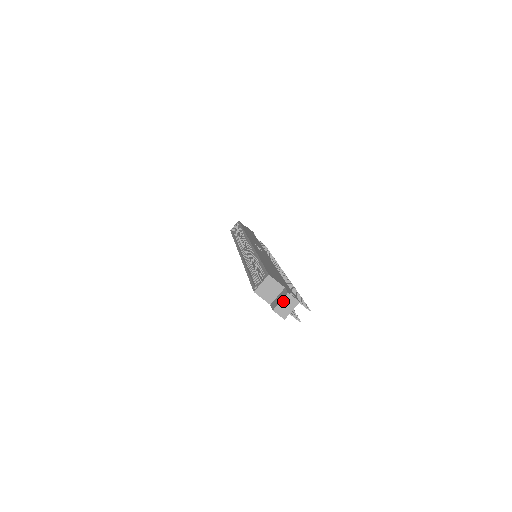
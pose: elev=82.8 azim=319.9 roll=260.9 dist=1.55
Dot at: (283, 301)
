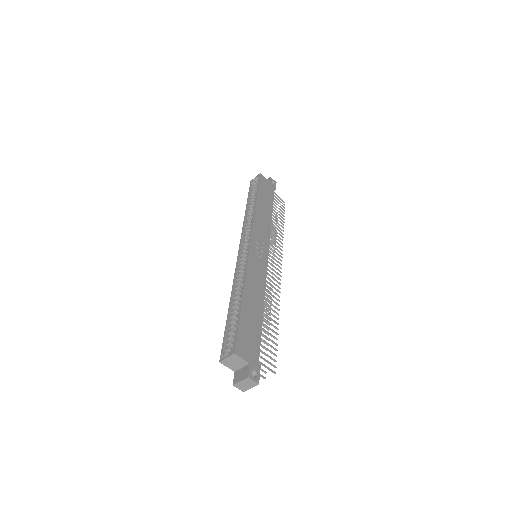
Dot at: (243, 381)
